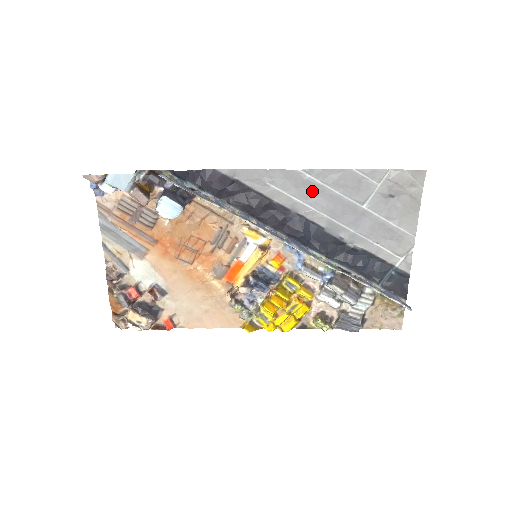
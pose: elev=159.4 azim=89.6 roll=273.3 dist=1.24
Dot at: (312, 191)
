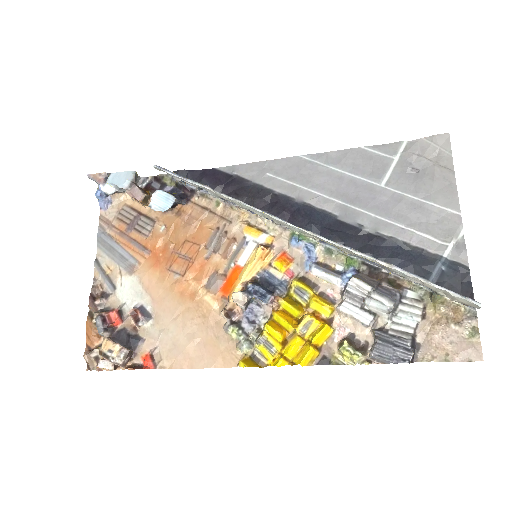
Dot at: (317, 176)
